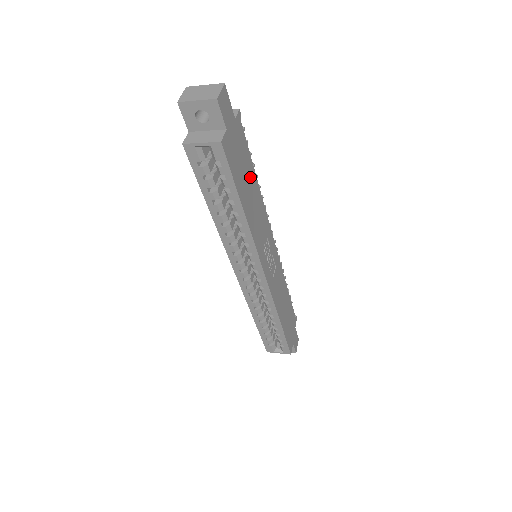
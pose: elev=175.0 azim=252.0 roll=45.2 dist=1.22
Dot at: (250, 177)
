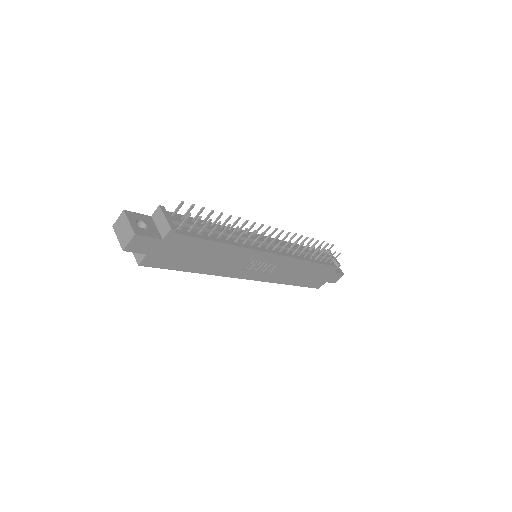
Dot at: (205, 250)
